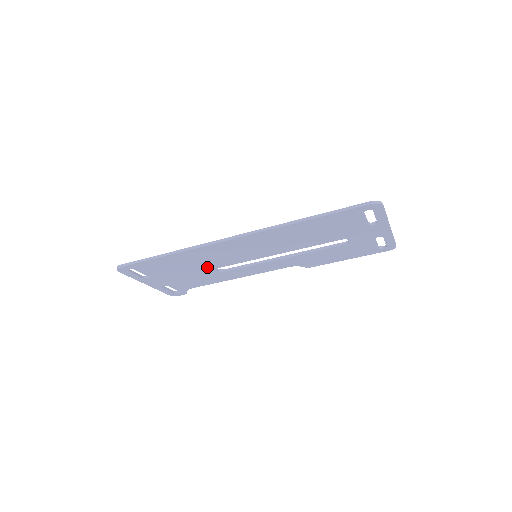
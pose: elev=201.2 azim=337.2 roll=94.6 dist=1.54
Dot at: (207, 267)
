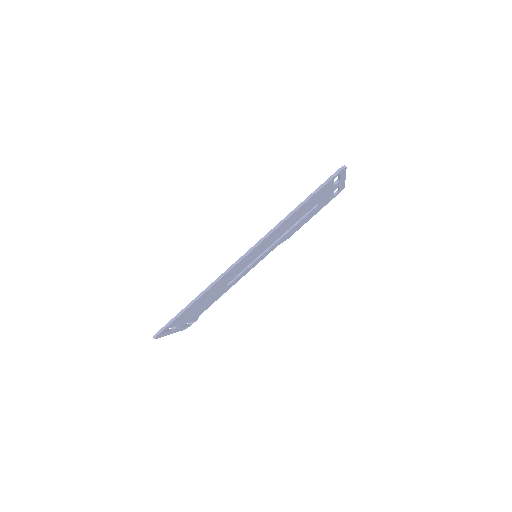
Dot at: (221, 288)
